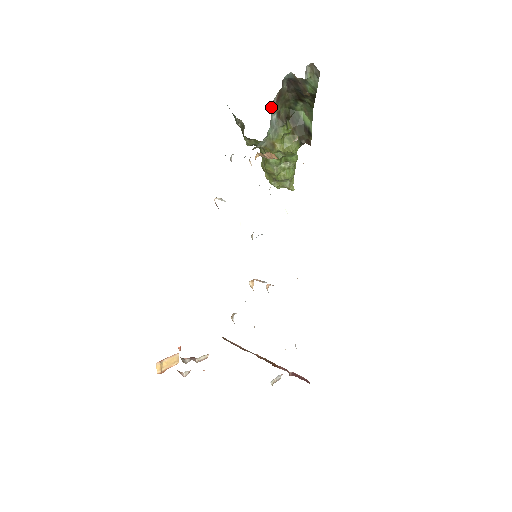
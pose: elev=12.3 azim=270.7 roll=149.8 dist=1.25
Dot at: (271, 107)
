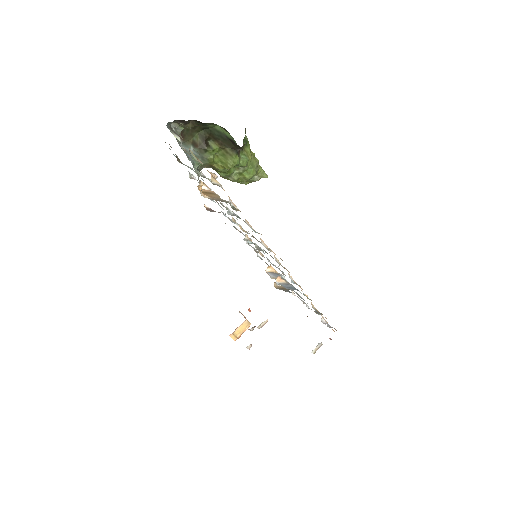
Dot at: occluded
